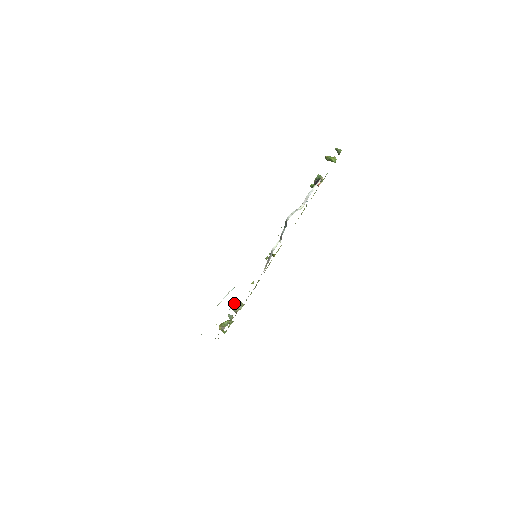
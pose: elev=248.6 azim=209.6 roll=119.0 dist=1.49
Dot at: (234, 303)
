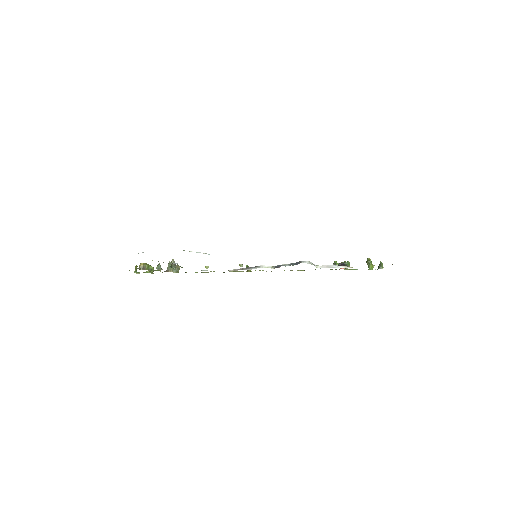
Dot at: occluded
